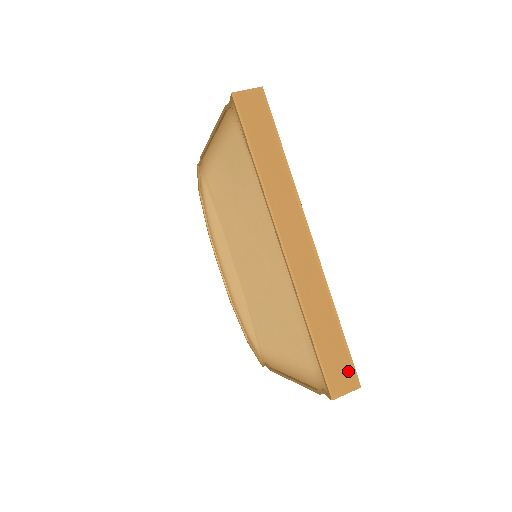
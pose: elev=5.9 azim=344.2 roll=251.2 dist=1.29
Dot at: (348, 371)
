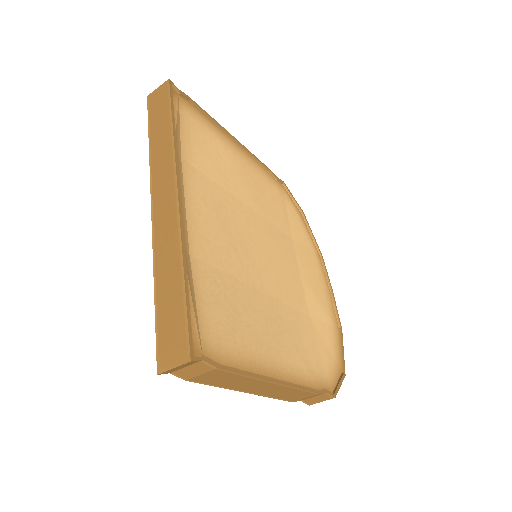
Dot at: (181, 338)
